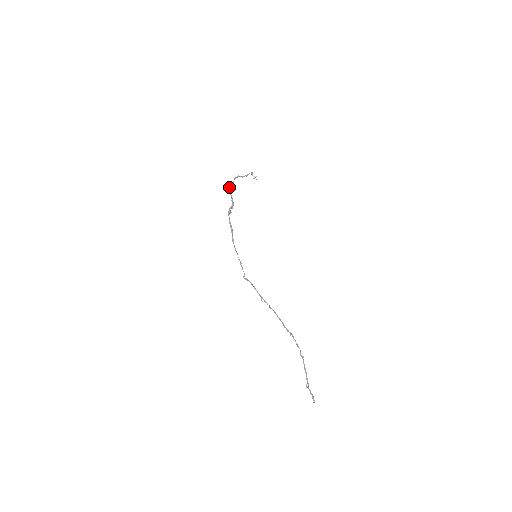
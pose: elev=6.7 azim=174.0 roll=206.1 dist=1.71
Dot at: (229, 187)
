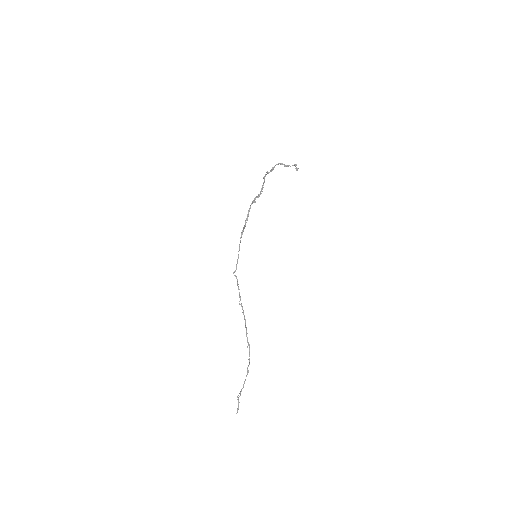
Dot at: (267, 172)
